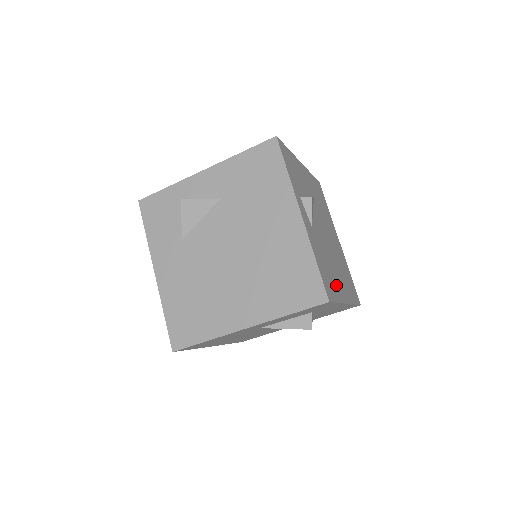
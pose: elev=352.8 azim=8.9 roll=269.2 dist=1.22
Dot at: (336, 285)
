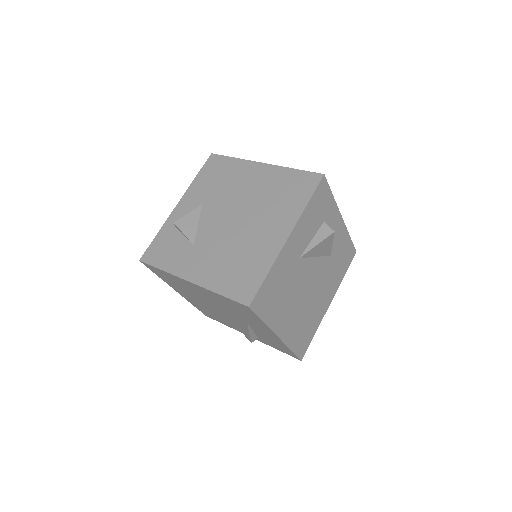
Dot at: occluded
